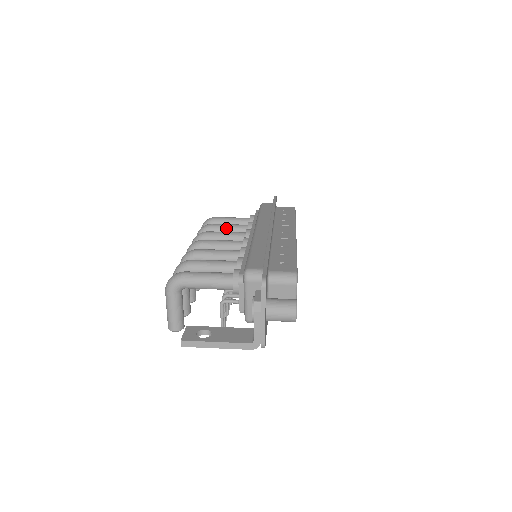
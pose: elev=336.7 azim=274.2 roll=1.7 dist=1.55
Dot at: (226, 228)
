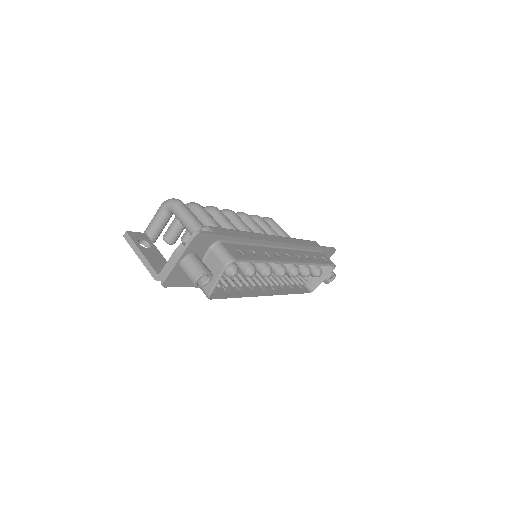
Dot at: (267, 228)
